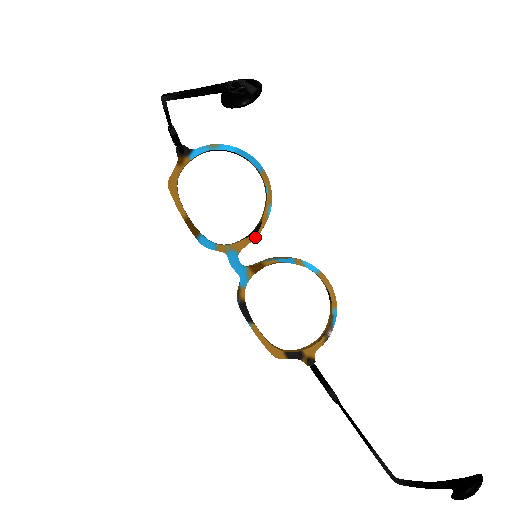
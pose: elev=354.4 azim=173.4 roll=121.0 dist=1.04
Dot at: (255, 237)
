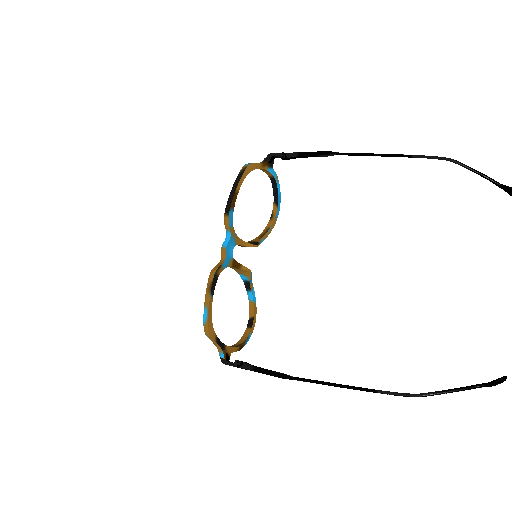
Dot at: (252, 246)
